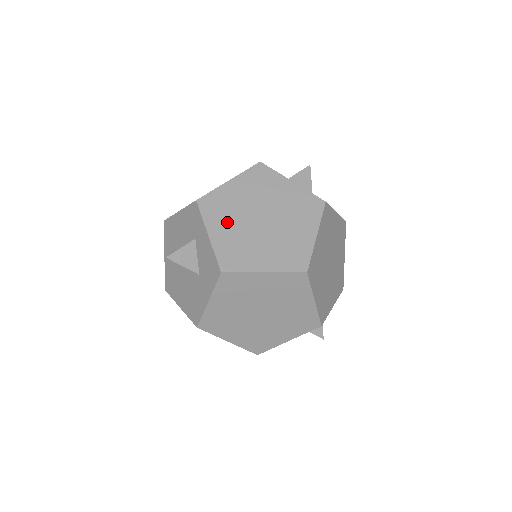
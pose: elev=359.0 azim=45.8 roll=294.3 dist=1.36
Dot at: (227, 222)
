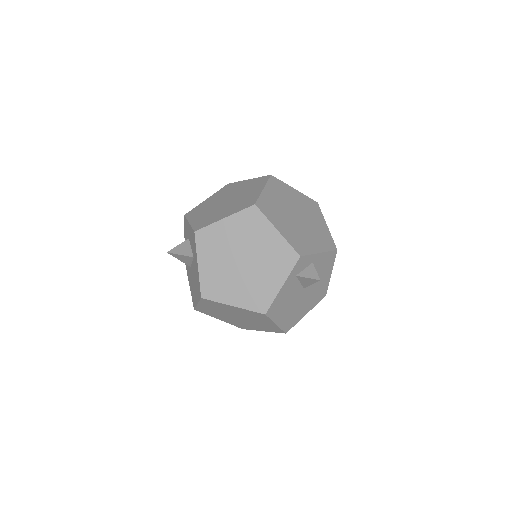
Dot at: (202, 213)
